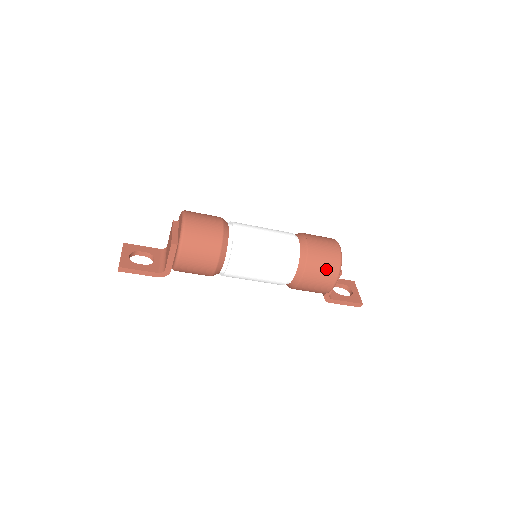
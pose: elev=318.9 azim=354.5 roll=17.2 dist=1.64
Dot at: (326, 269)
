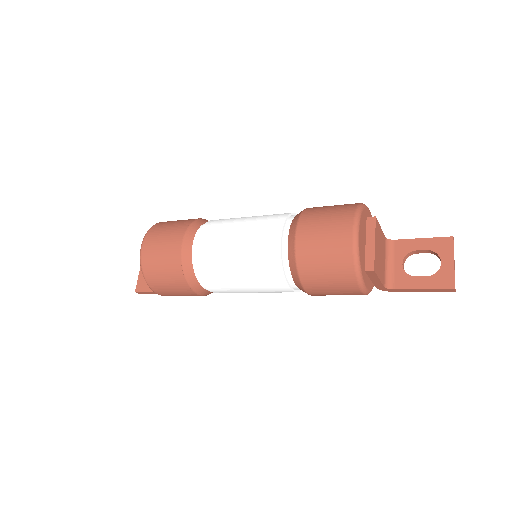
Dot at: (333, 278)
